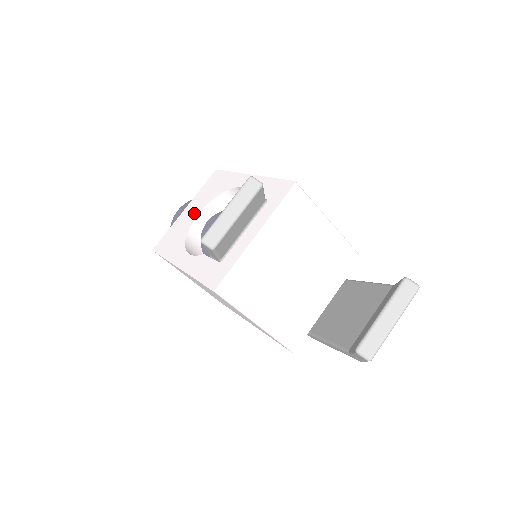
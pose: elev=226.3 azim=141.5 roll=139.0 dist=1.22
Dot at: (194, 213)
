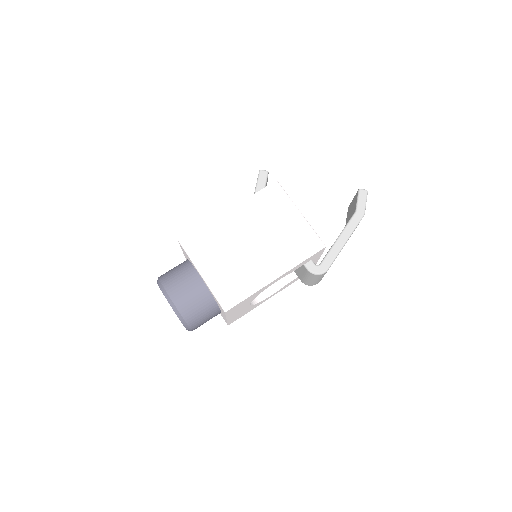
Dot at: occluded
